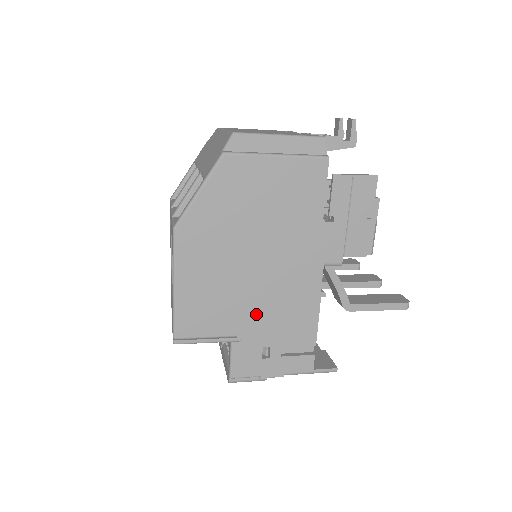
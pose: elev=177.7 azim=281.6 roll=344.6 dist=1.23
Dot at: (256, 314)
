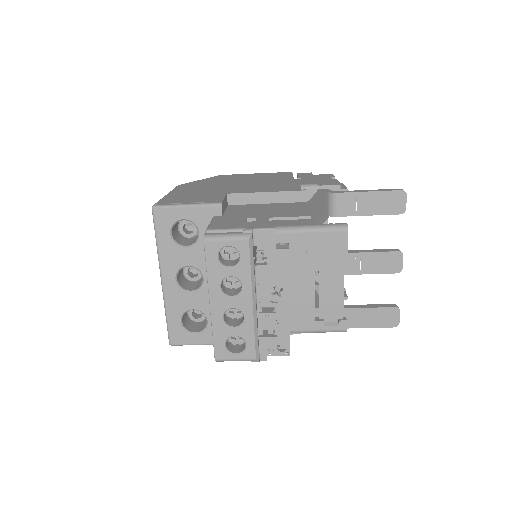
Dot at: (240, 210)
